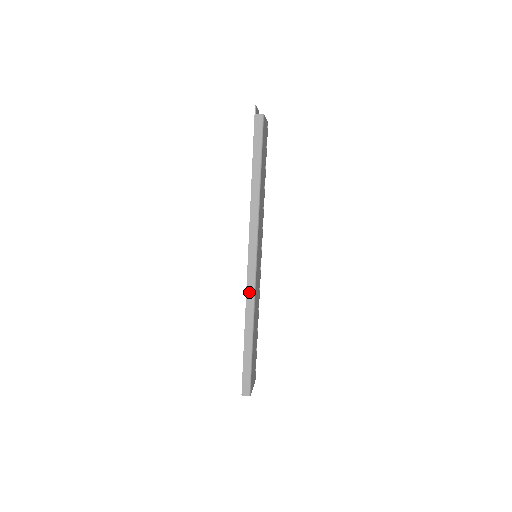
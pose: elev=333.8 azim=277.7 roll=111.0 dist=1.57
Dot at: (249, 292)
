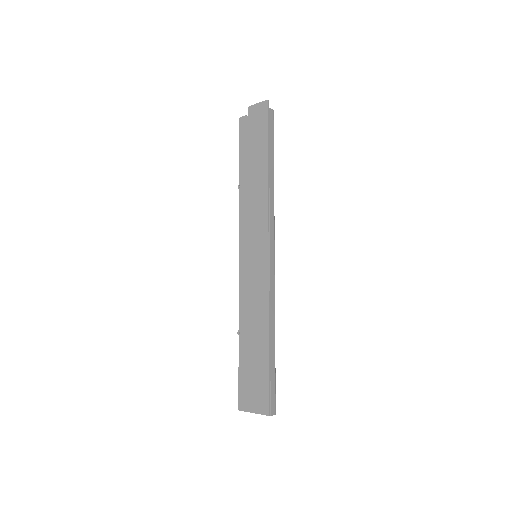
Dot at: (272, 292)
